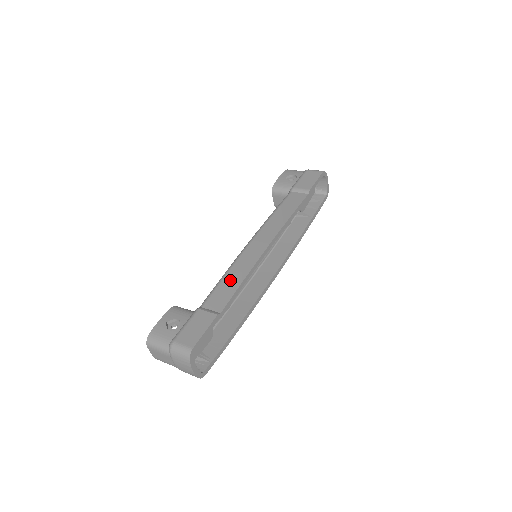
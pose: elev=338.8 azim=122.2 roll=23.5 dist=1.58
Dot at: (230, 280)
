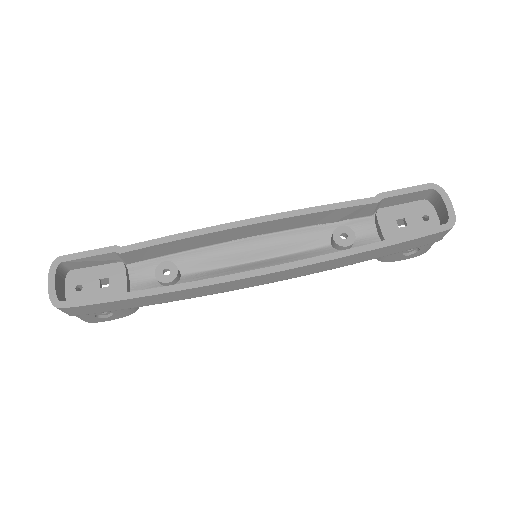
Dot at: occluded
